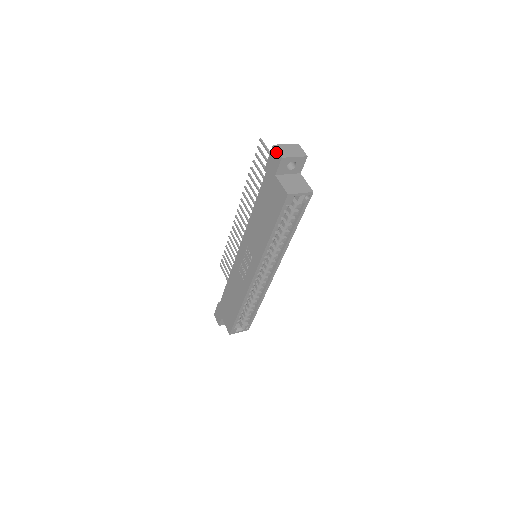
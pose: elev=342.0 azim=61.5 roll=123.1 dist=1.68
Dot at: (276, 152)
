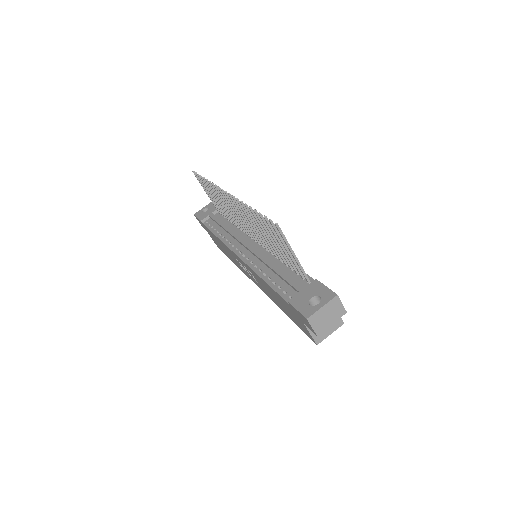
Dot at: (310, 326)
